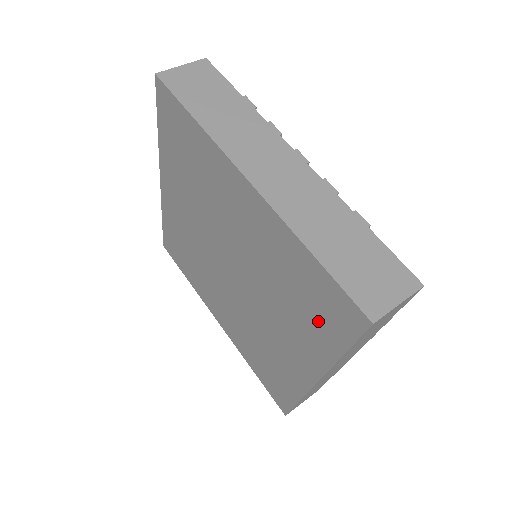
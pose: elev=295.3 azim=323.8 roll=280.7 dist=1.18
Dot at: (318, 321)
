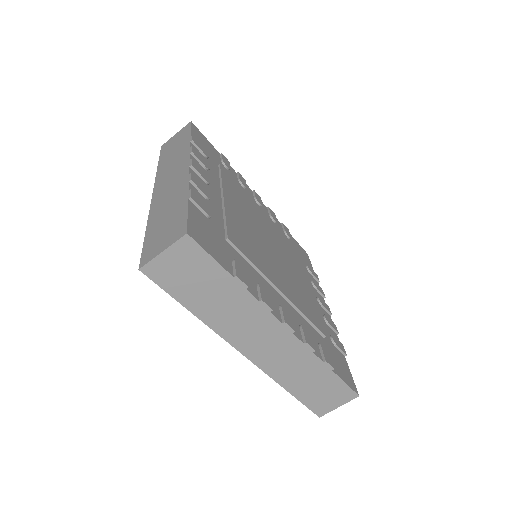
Dot at: occluded
